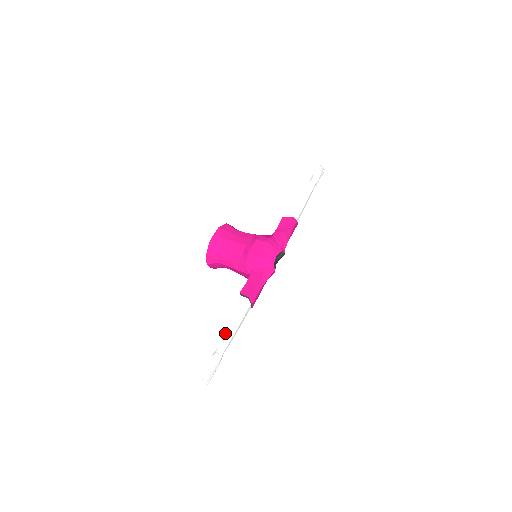
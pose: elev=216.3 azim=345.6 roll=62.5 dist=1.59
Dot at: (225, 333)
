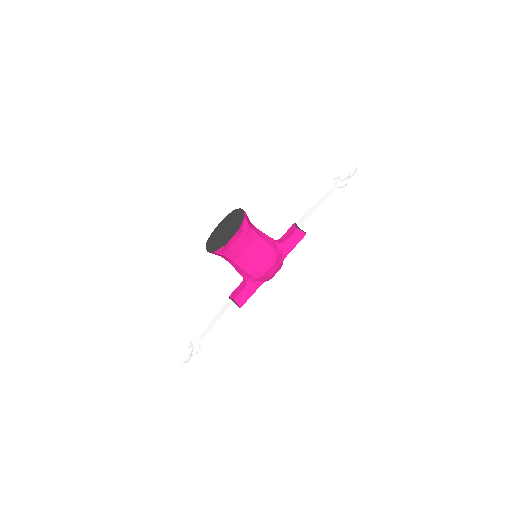
Dot at: (211, 332)
